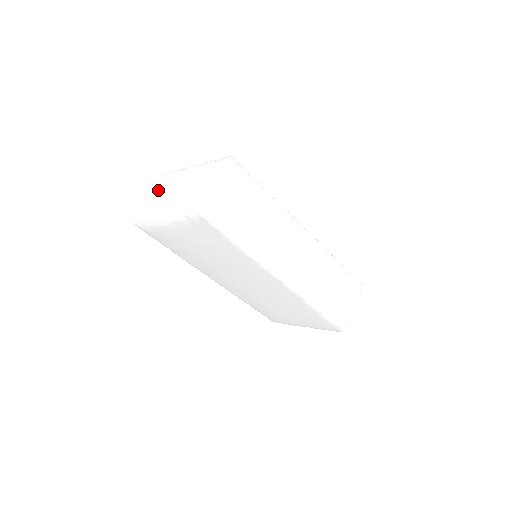
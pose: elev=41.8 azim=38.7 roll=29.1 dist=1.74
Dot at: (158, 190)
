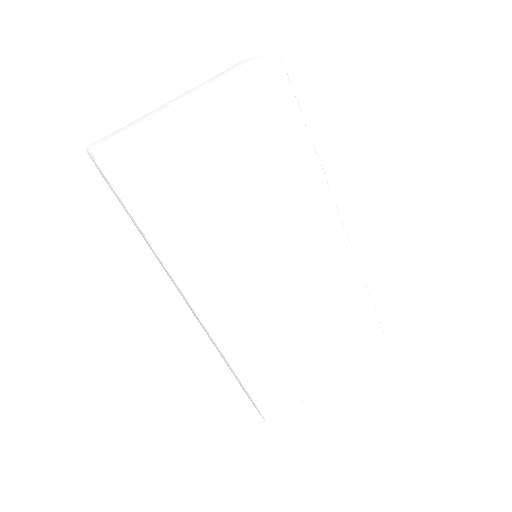
Dot at: (126, 127)
